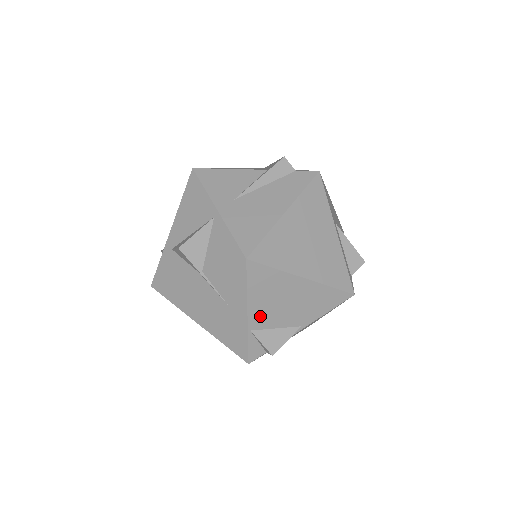
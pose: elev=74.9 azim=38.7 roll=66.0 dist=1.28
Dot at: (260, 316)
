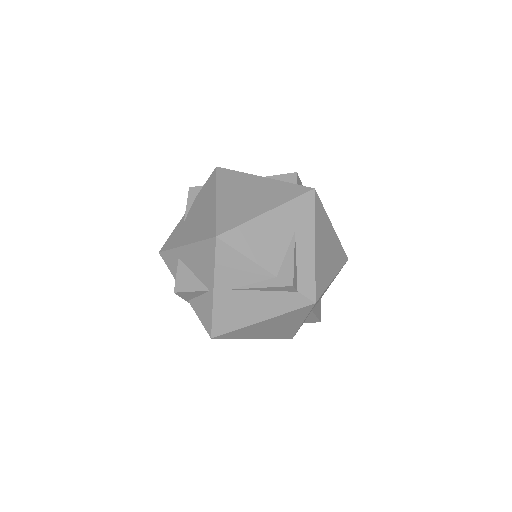
Dot at: occluded
